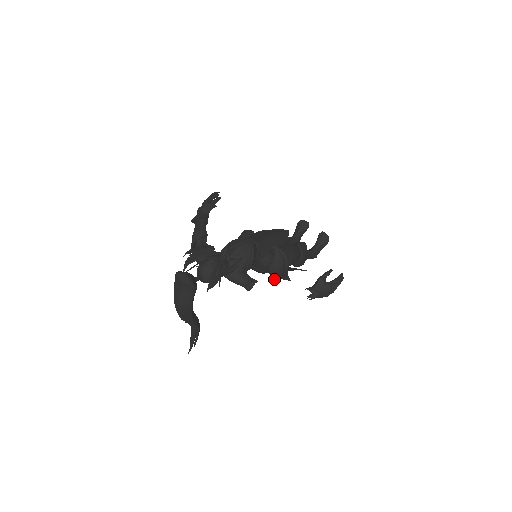
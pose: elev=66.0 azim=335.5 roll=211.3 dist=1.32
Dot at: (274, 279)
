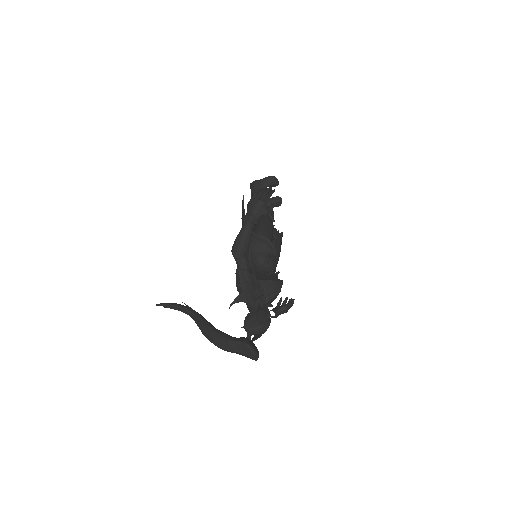
Dot at: occluded
